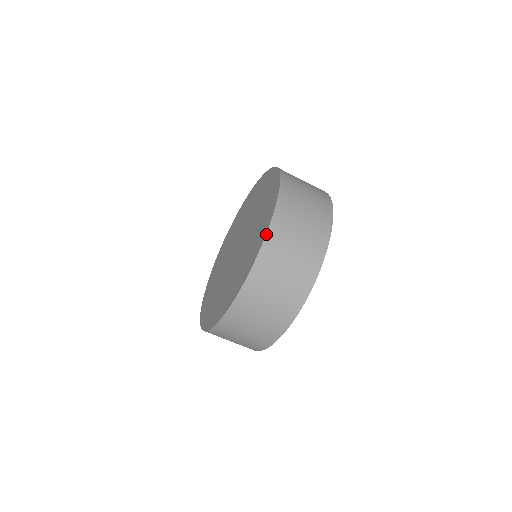
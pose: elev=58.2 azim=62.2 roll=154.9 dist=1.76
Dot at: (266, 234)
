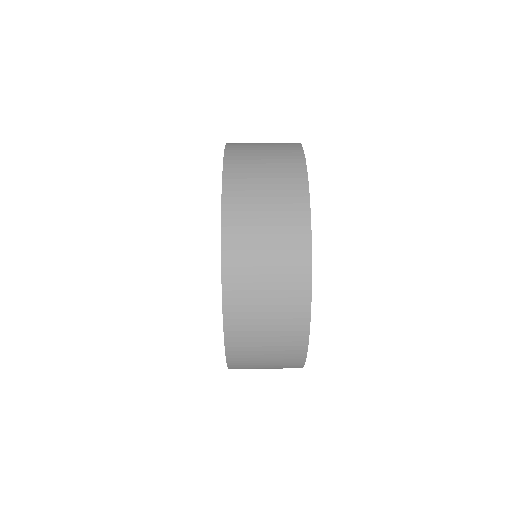
Dot at: occluded
